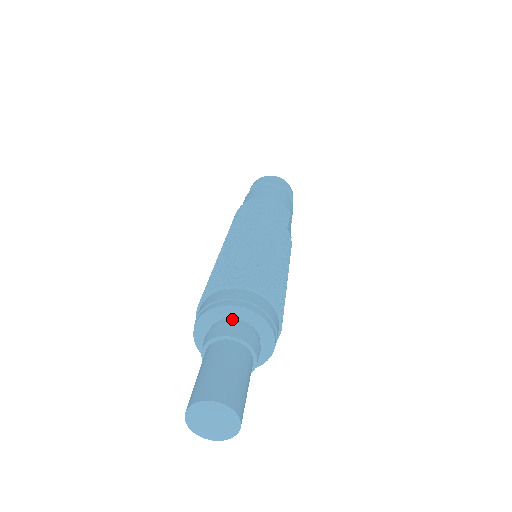
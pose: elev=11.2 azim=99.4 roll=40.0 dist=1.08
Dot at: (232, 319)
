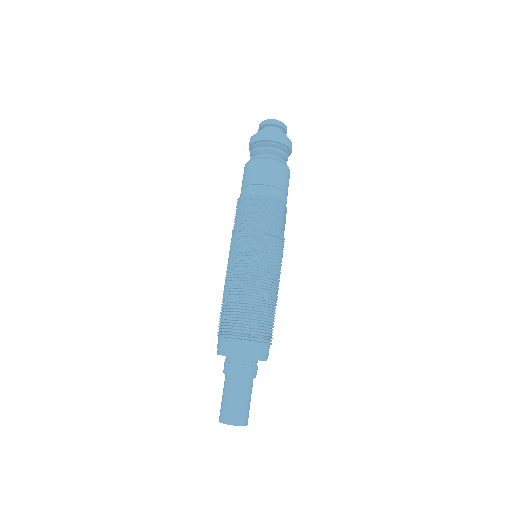
Dot at: (239, 359)
